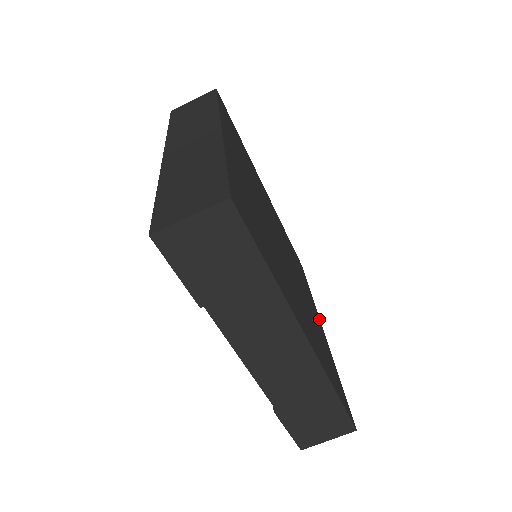
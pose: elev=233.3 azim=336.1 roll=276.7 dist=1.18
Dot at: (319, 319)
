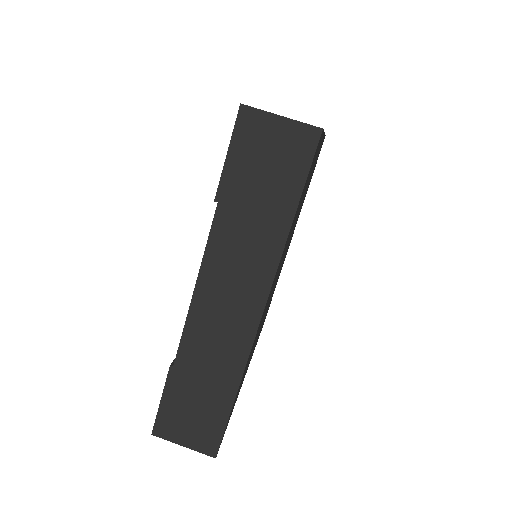
Dot at: occluded
